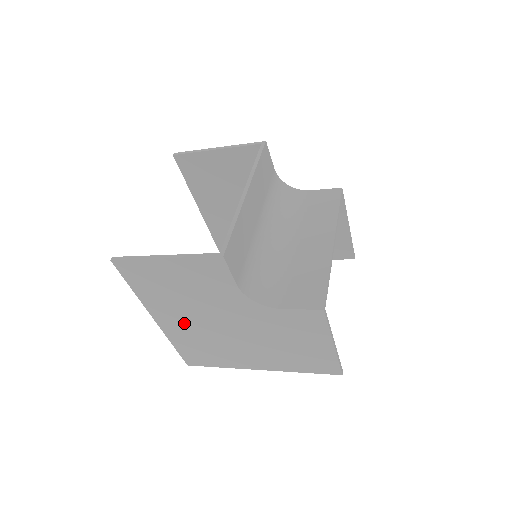
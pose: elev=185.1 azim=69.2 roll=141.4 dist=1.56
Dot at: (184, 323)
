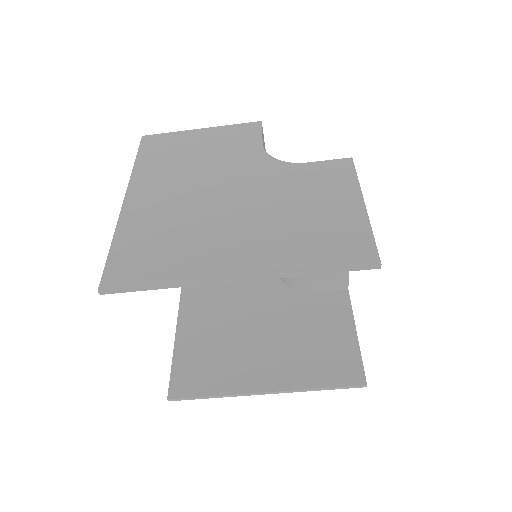
Dot at: (164, 199)
